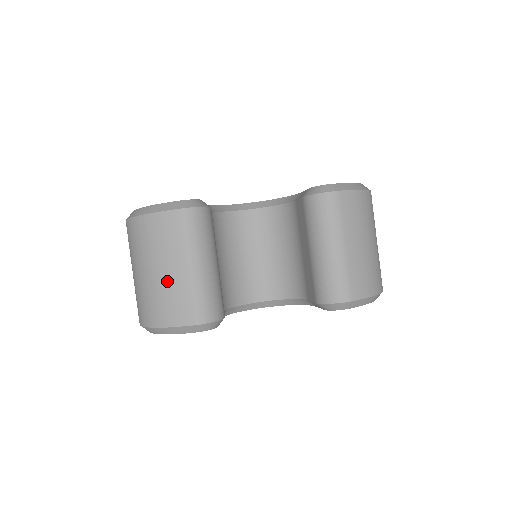
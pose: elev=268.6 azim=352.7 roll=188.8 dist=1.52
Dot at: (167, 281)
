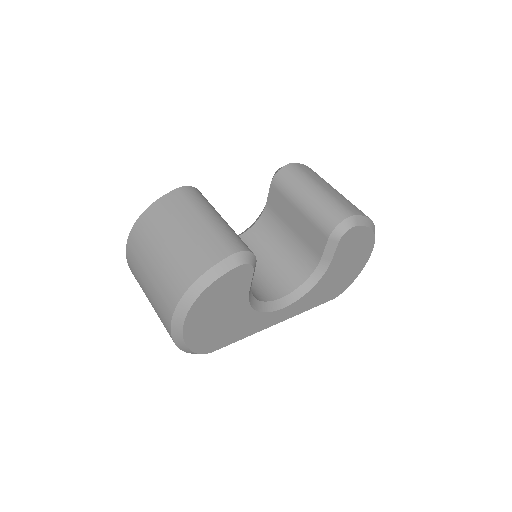
Dot at: (189, 237)
